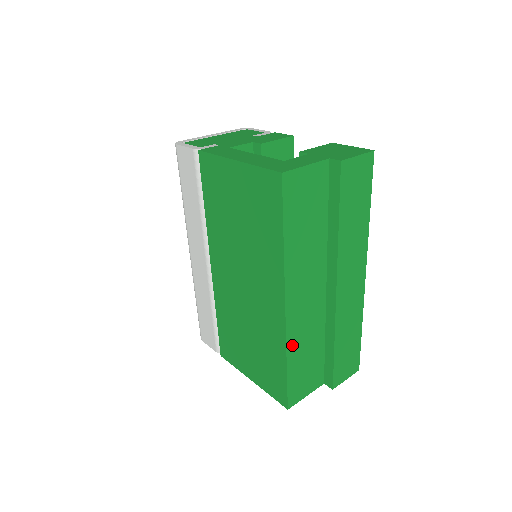
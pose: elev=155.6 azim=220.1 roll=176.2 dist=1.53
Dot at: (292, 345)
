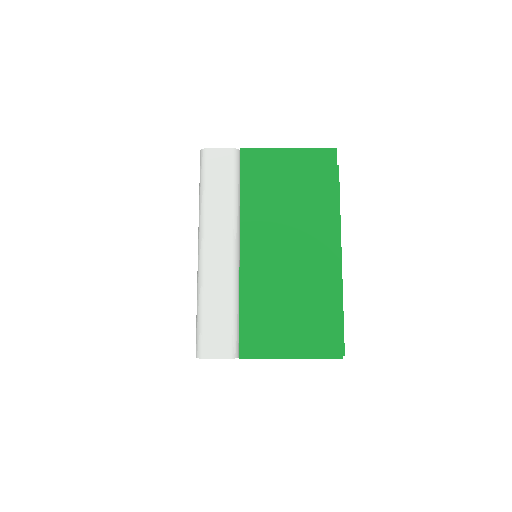
Dot at: occluded
